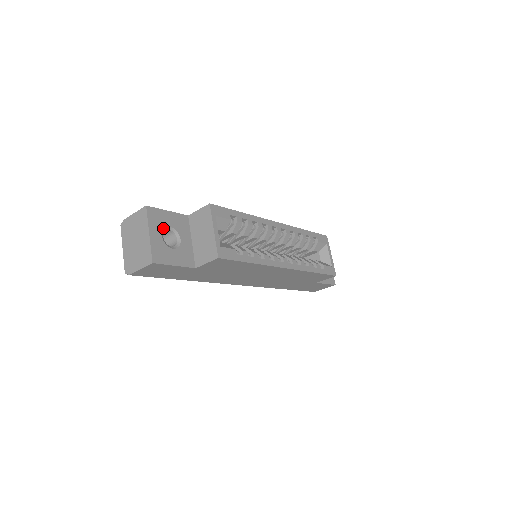
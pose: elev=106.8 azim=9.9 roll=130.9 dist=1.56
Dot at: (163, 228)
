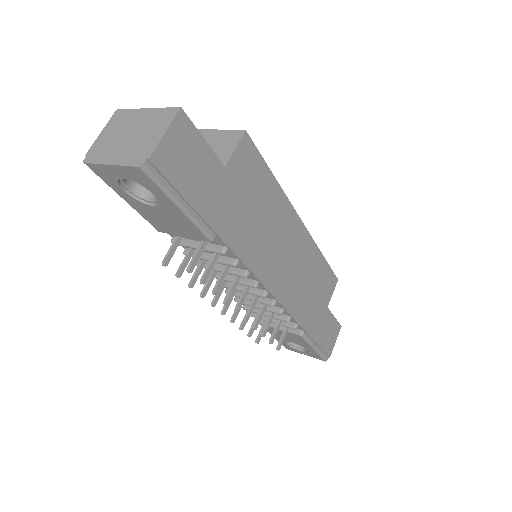
Dot at: occluded
